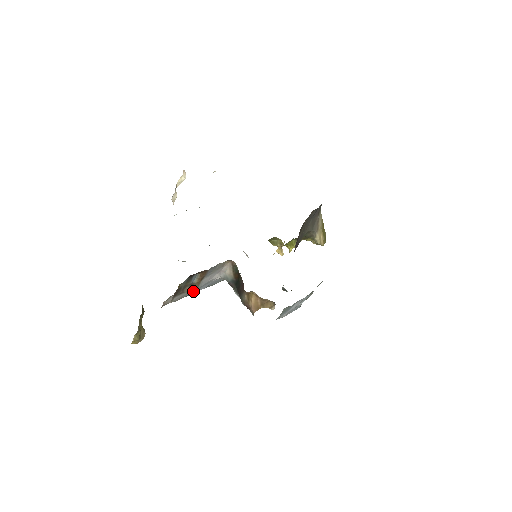
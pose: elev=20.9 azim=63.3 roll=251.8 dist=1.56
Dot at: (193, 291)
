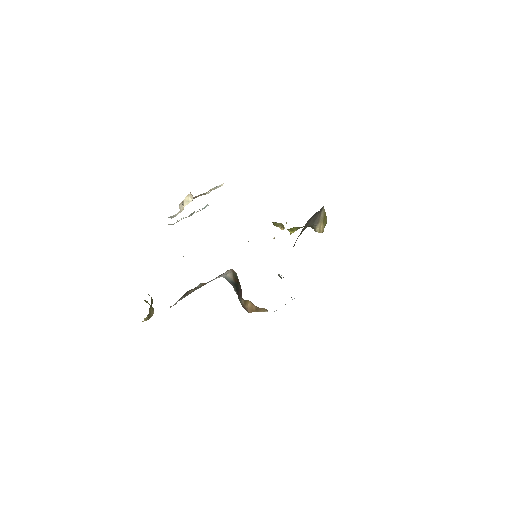
Dot at: (196, 289)
